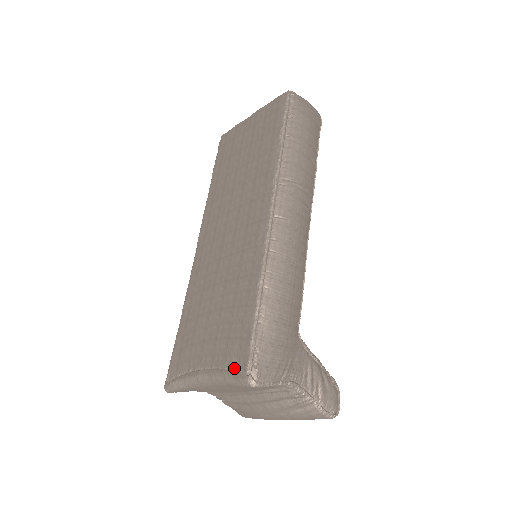
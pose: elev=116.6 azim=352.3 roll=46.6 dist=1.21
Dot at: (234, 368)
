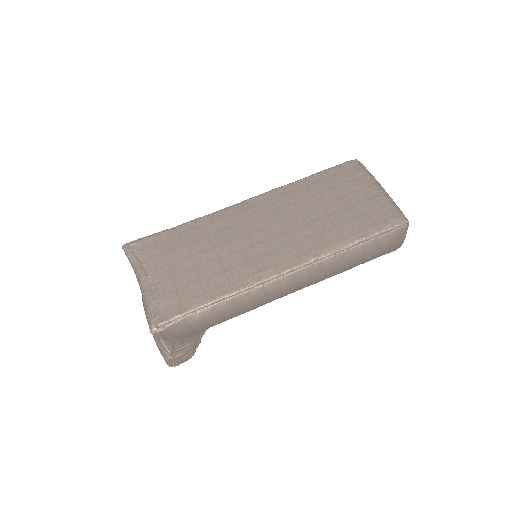
Dot at: (158, 310)
